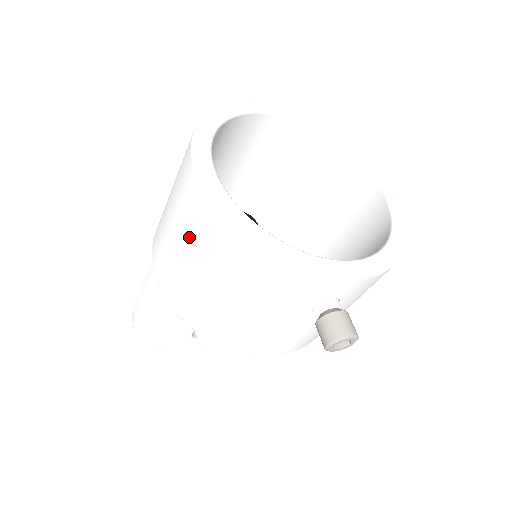
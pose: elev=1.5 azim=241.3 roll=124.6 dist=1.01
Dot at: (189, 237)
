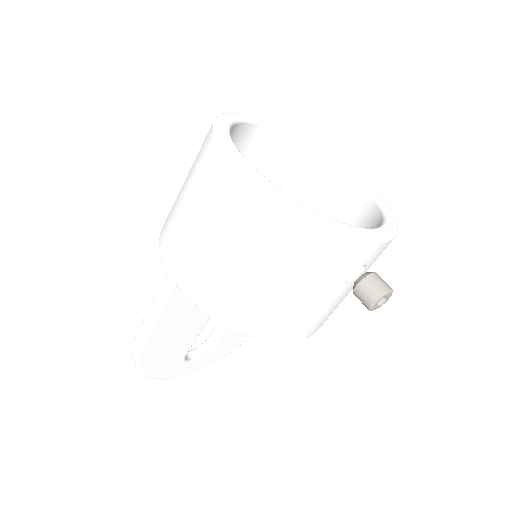
Dot at: (231, 229)
